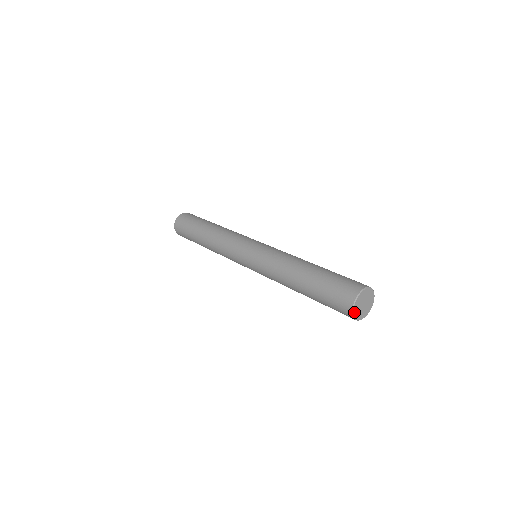
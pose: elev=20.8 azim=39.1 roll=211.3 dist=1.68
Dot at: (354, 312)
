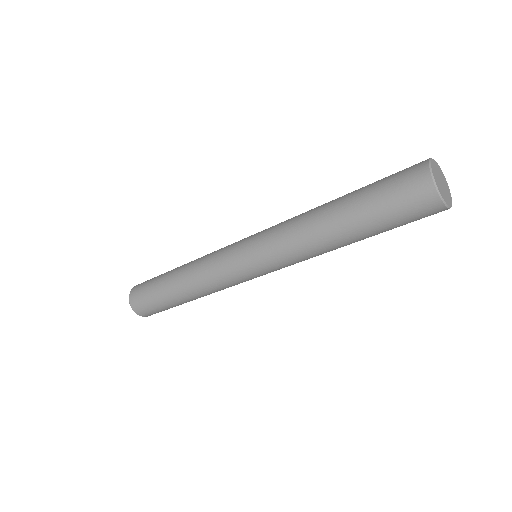
Dot at: (443, 198)
